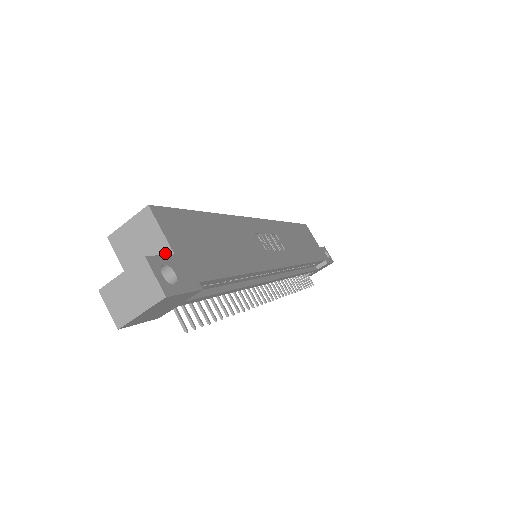
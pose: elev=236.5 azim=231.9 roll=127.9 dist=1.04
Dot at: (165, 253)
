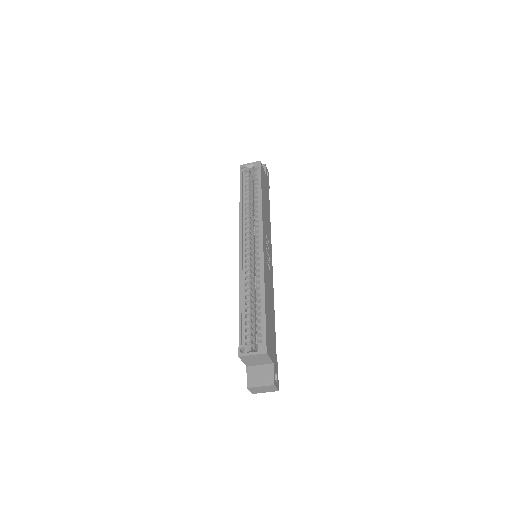
Dot at: (269, 363)
